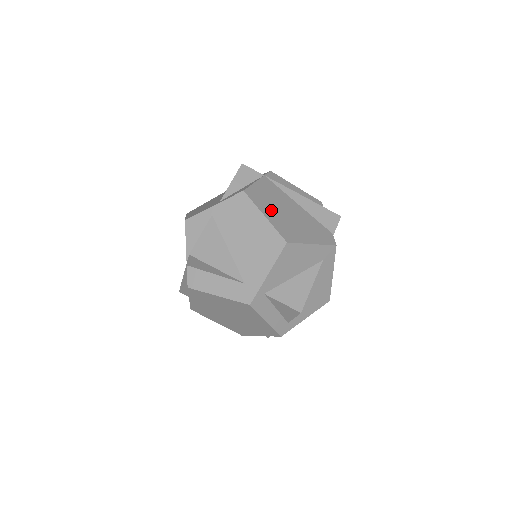
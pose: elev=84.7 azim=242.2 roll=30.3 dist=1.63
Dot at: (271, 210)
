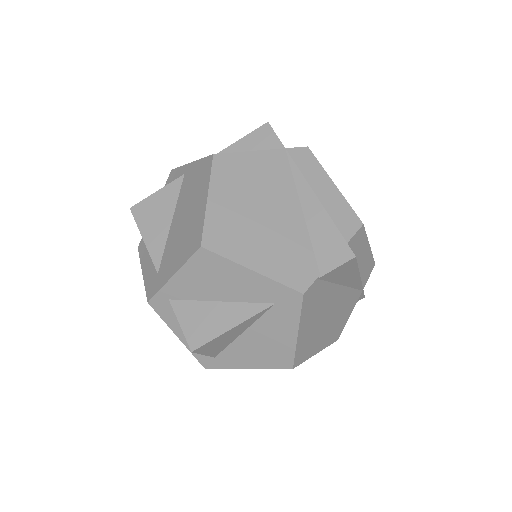
Dot at: (231, 195)
